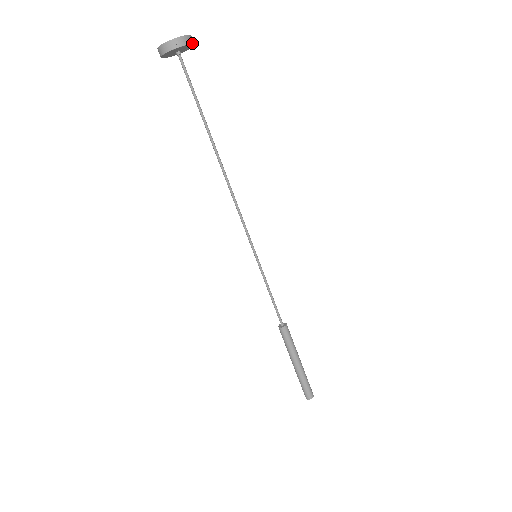
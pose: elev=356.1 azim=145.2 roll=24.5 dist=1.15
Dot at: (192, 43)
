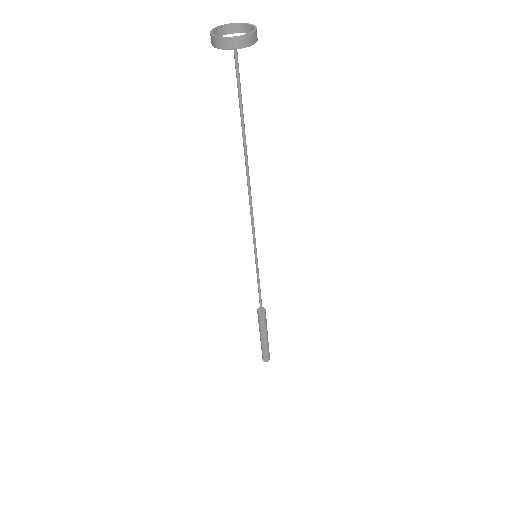
Dot at: (253, 43)
